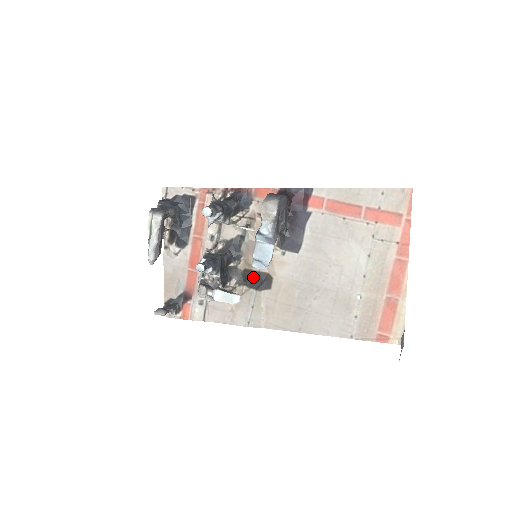
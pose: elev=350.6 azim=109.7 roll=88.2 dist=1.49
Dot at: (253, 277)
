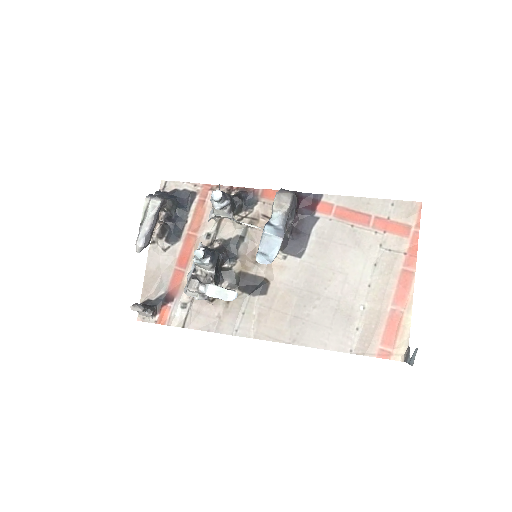
Dot at: (248, 281)
